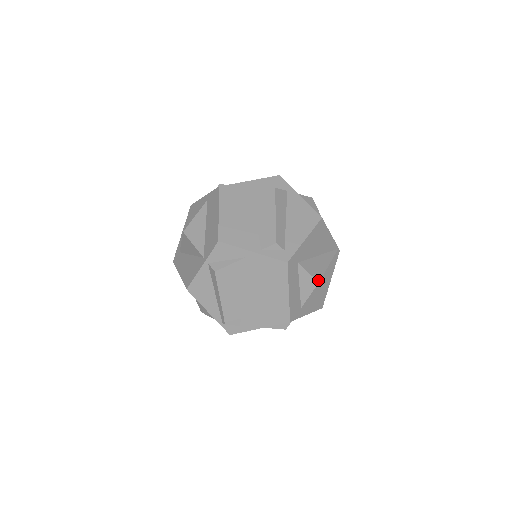
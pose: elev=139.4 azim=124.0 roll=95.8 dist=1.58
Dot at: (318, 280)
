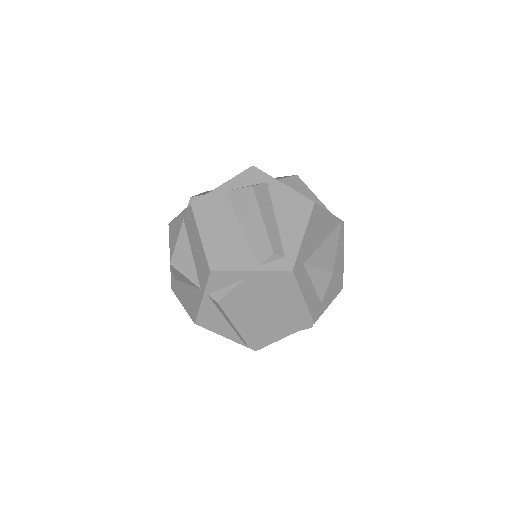
Dot at: (331, 271)
